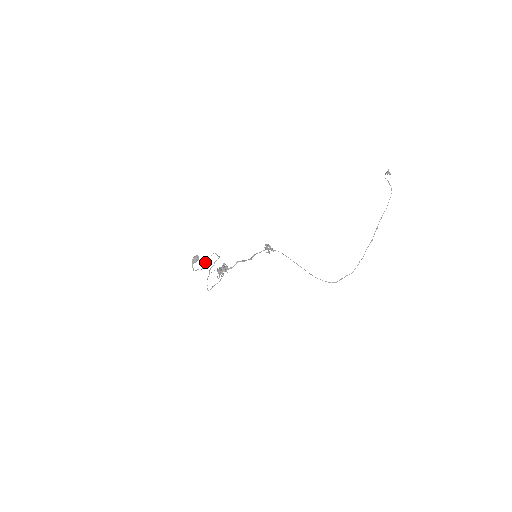
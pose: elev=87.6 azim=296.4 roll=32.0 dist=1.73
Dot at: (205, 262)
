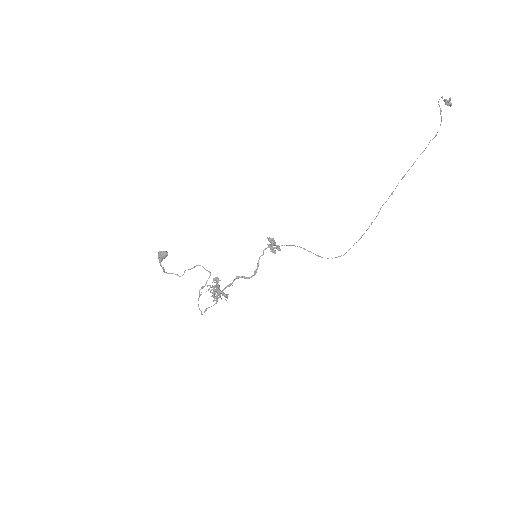
Dot at: occluded
